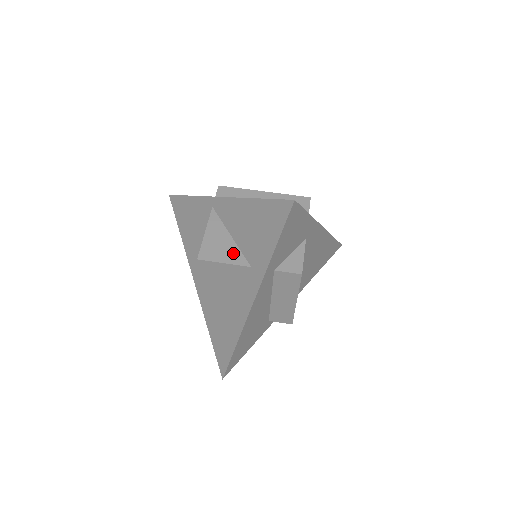
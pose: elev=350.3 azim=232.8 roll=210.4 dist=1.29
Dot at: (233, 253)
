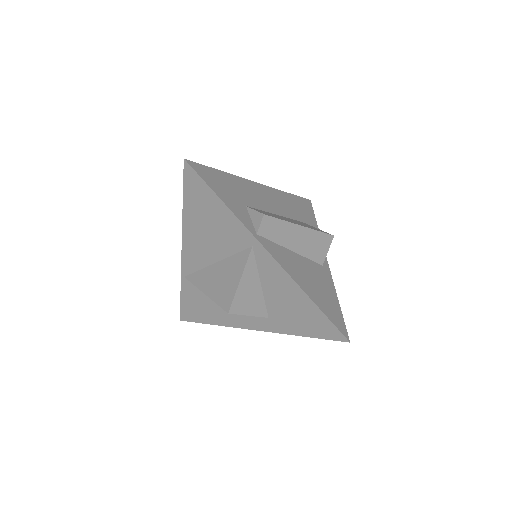
Dot at: (258, 304)
